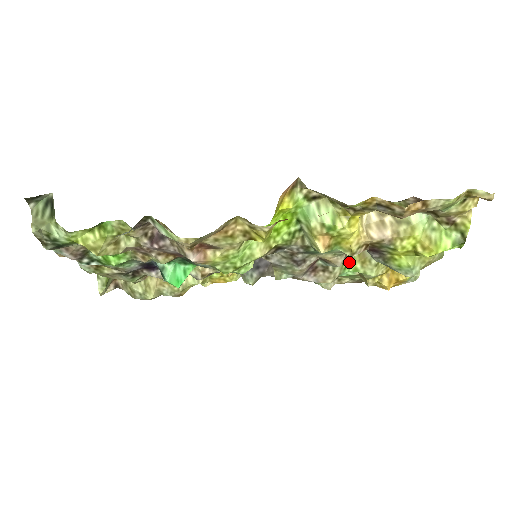
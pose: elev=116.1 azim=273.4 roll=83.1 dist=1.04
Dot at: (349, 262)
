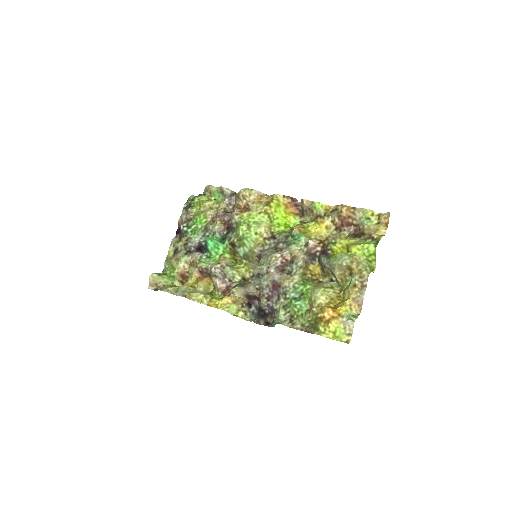
Dot at: (306, 284)
